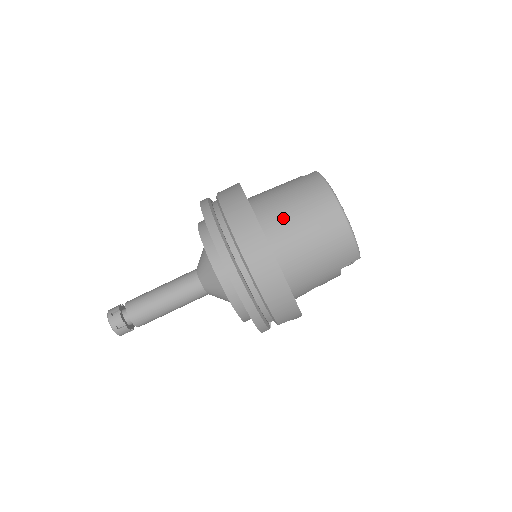
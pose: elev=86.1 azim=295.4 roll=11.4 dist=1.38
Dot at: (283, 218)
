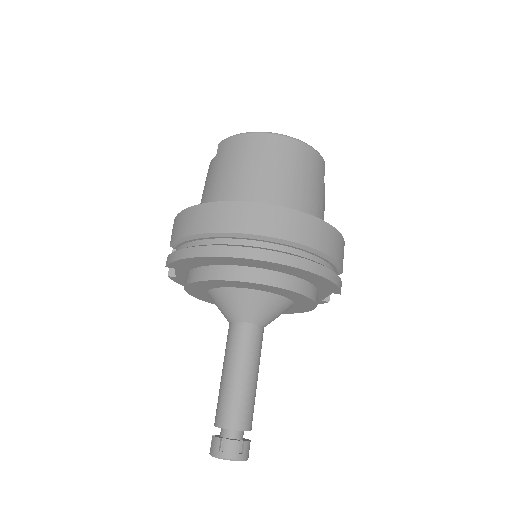
Dot at: (254, 187)
